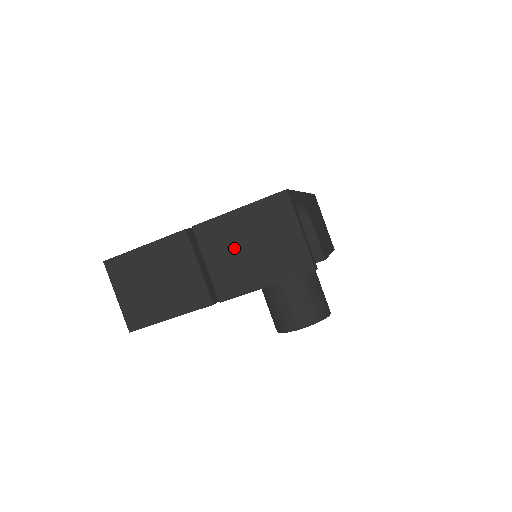
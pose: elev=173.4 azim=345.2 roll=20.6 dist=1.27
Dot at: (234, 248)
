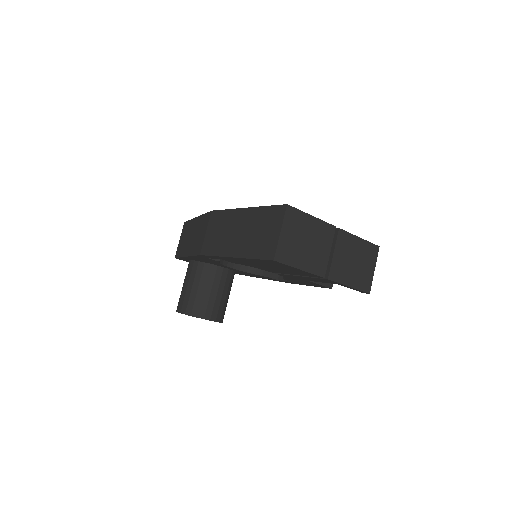
Dot at: (349, 256)
